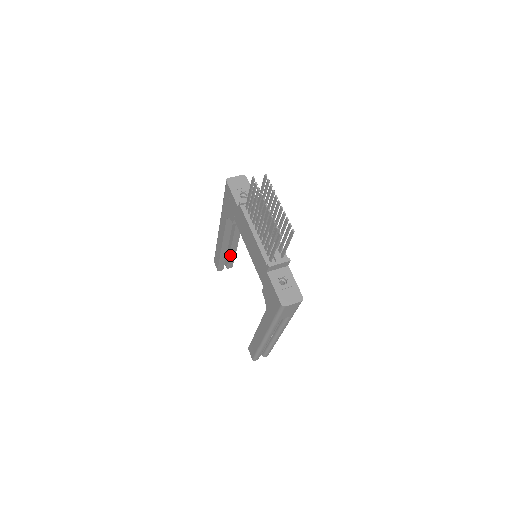
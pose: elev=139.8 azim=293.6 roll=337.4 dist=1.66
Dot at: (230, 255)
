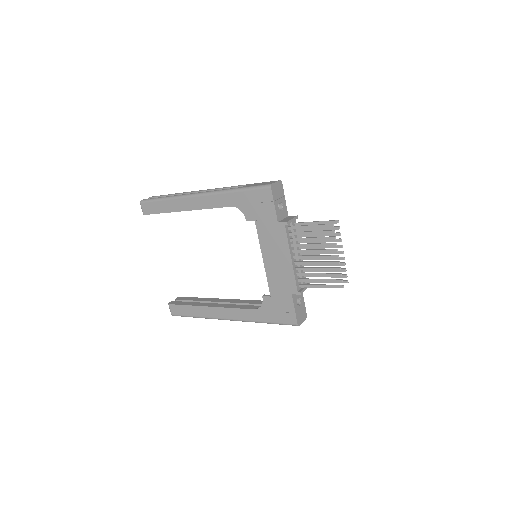
Dot at: occluded
